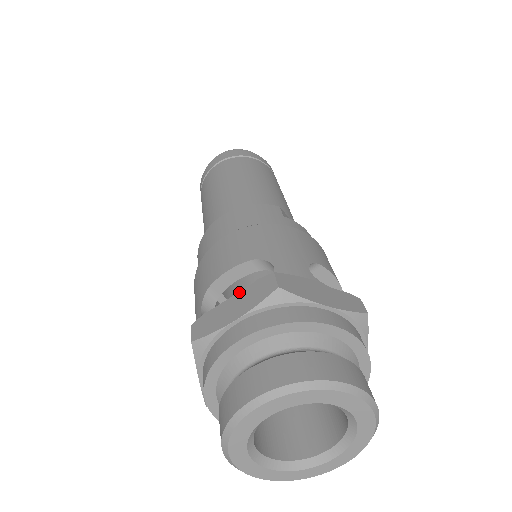
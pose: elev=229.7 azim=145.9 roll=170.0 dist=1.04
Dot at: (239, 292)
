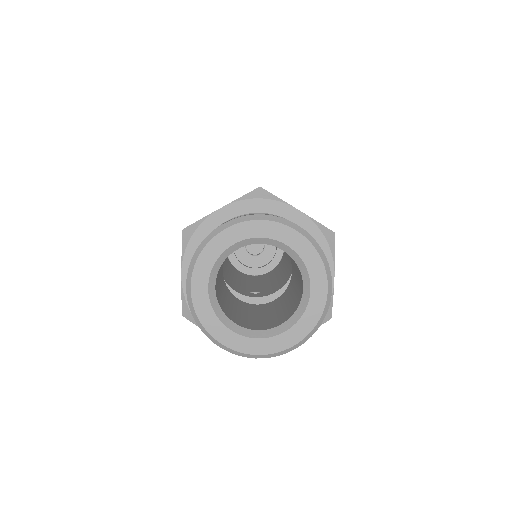
Dot at: occluded
